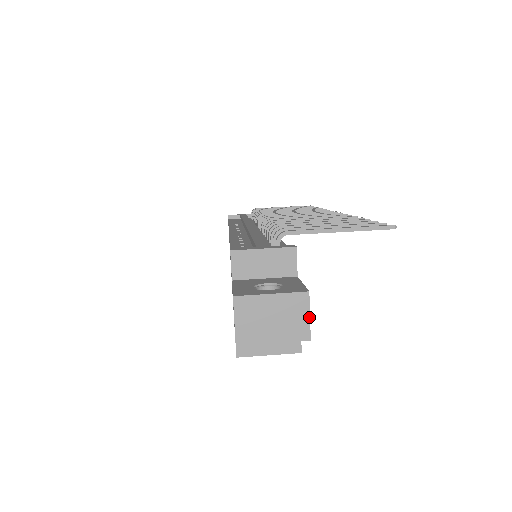
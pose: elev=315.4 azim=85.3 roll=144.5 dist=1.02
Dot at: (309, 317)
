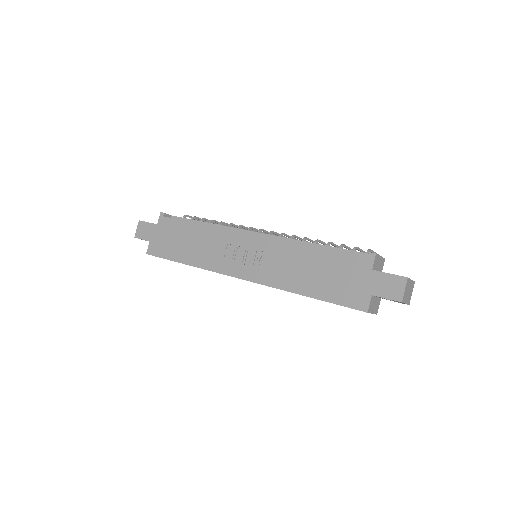
Dot at: occluded
